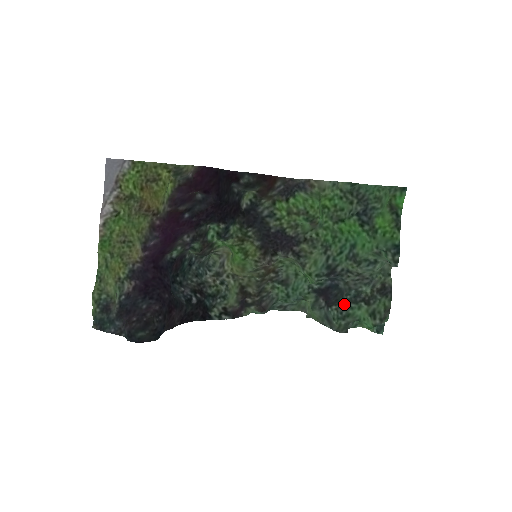
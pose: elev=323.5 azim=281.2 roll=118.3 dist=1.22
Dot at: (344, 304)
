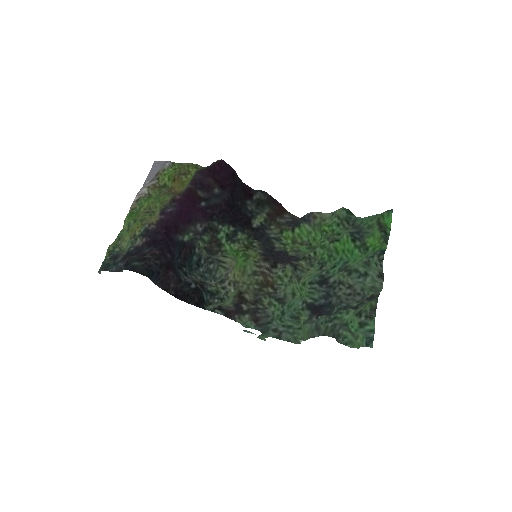
Dot at: (334, 312)
